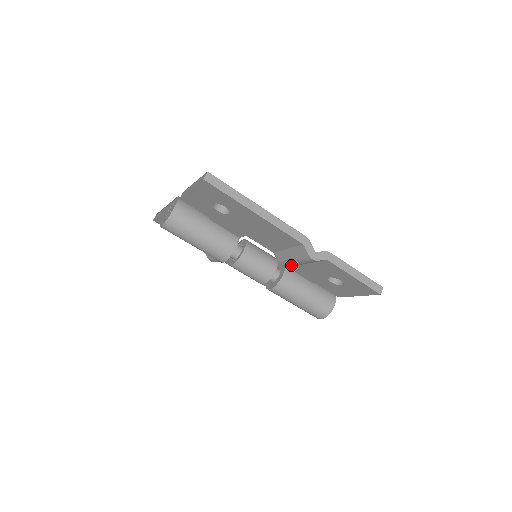
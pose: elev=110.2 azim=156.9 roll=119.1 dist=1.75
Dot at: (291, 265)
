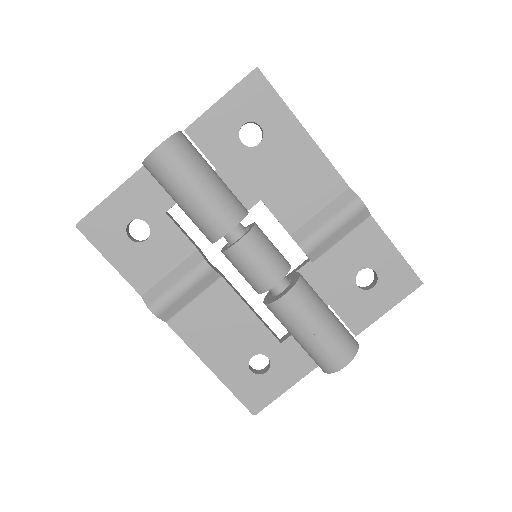
Dot at: (320, 242)
